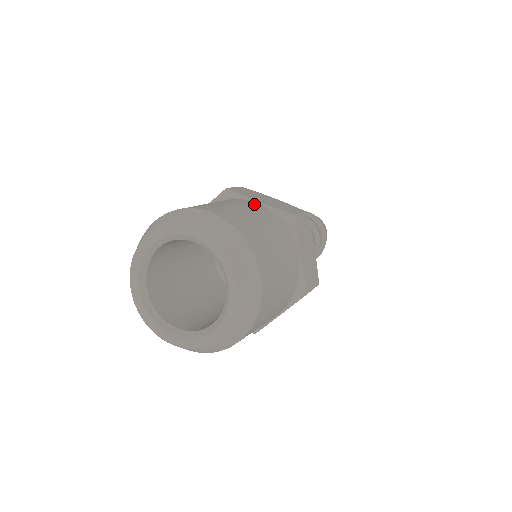
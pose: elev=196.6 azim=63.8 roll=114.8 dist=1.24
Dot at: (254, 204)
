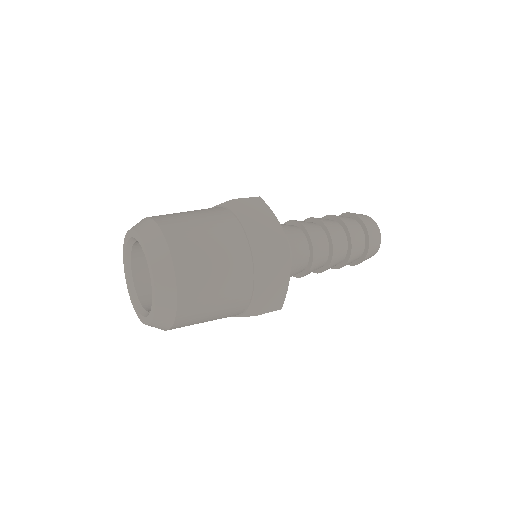
Dot at: occluded
